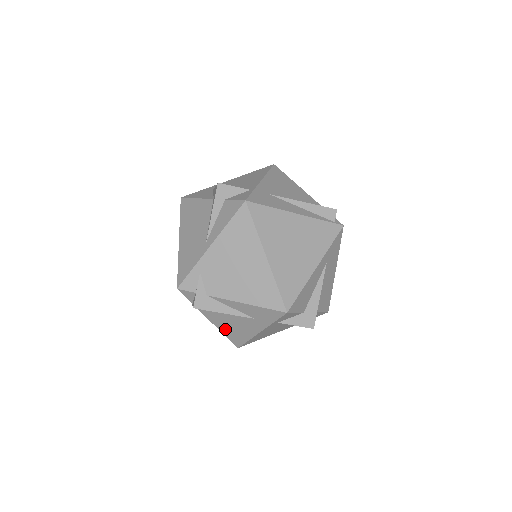
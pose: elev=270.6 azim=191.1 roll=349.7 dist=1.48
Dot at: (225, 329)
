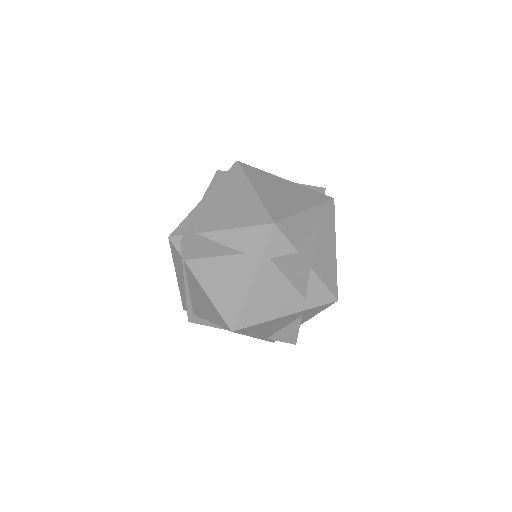
Dot at: (216, 294)
